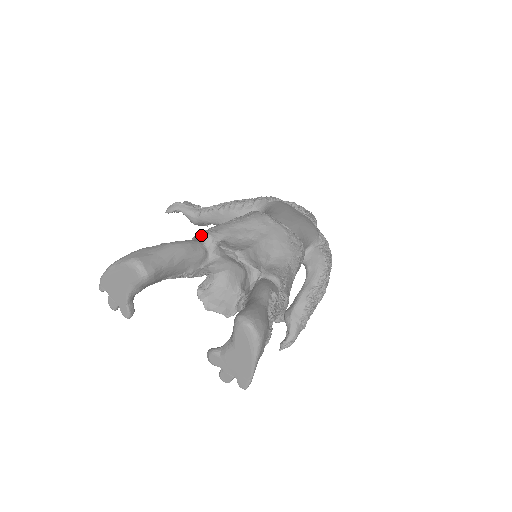
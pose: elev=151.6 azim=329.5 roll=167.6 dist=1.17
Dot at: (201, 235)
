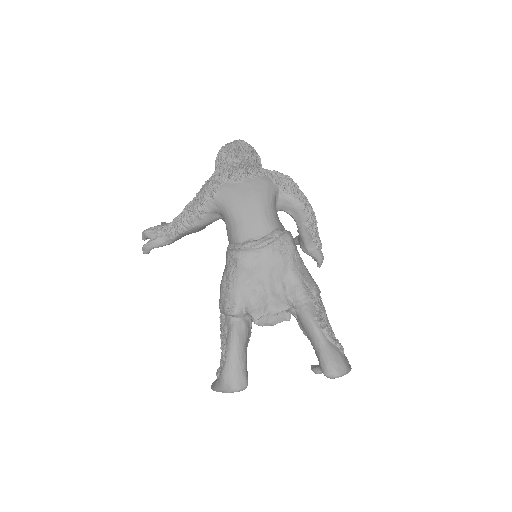
Dot at: (230, 316)
